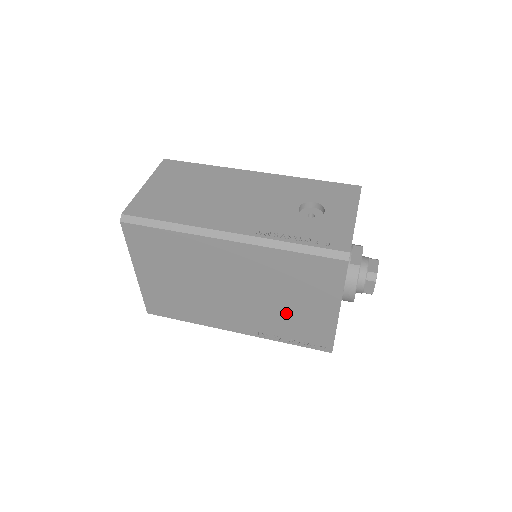
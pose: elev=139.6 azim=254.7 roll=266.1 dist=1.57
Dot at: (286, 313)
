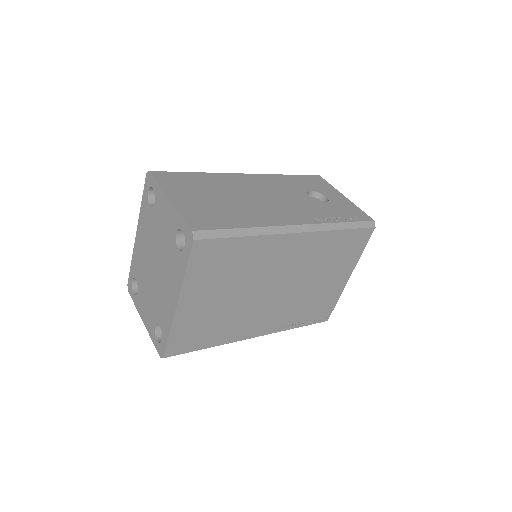
Dot at: (310, 295)
